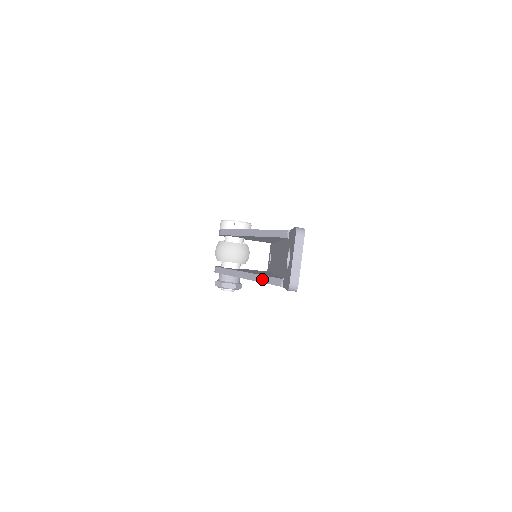
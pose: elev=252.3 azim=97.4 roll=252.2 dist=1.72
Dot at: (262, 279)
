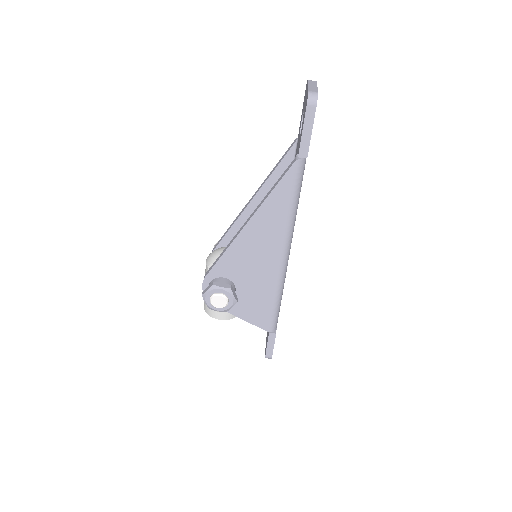
Dot at: (271, 190)
